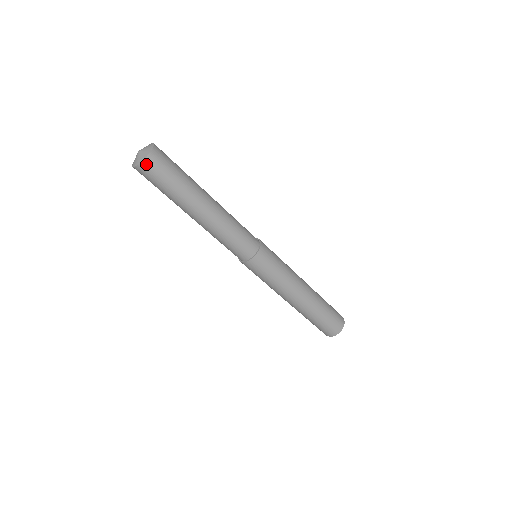
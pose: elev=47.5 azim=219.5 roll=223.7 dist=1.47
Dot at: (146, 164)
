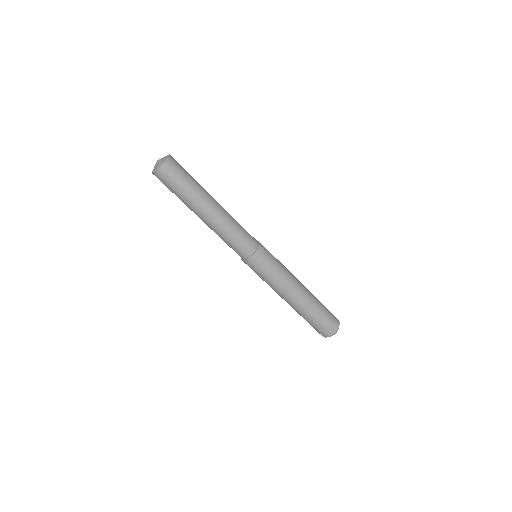
Dot at: (164, 168)
